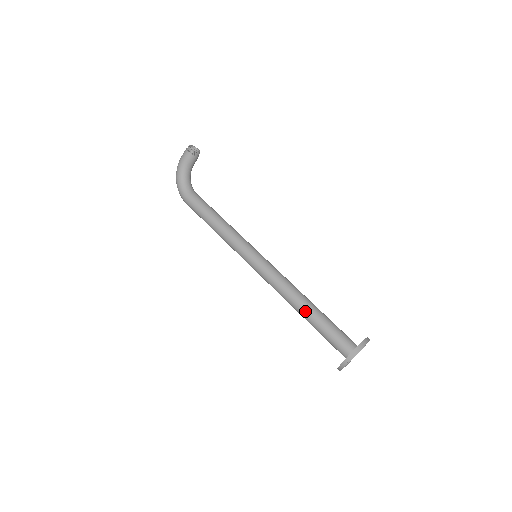
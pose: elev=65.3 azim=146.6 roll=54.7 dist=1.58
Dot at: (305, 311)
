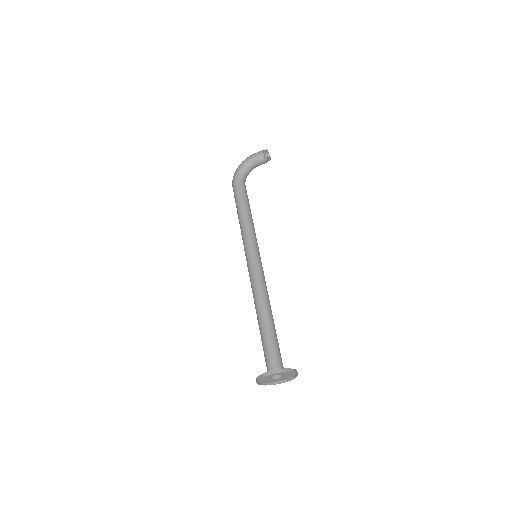
Dot at: (264, 318)
